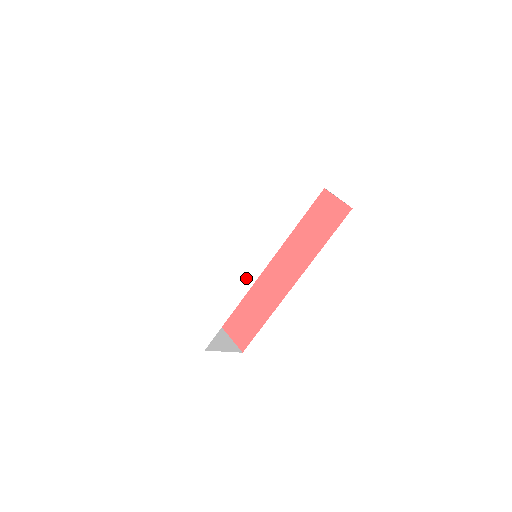
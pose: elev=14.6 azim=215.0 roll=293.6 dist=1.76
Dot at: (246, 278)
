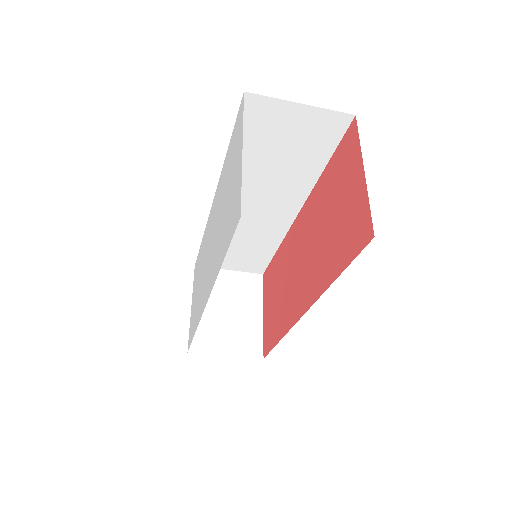
Dot at: (203, 298)
